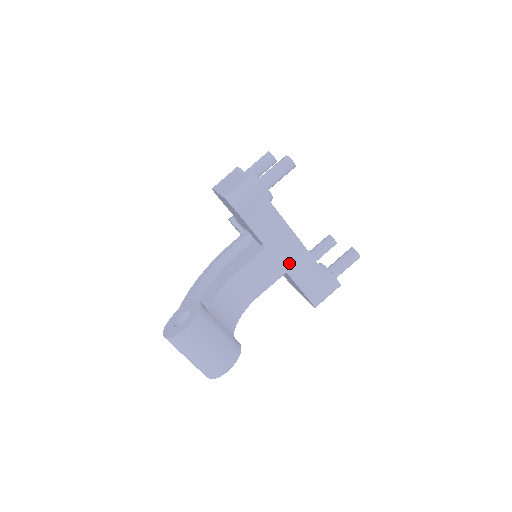
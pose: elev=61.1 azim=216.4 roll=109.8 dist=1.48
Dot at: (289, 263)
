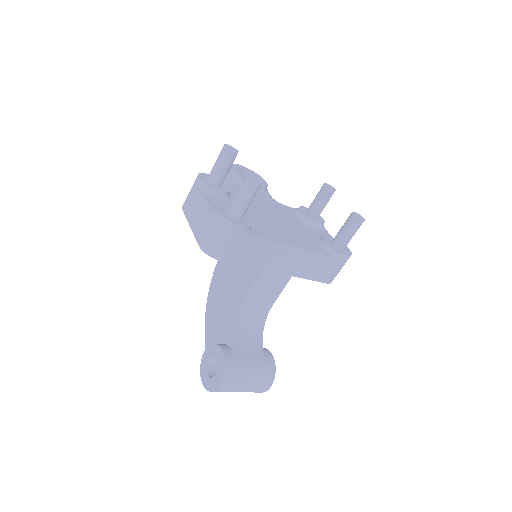
Dot at: (292, 269)
